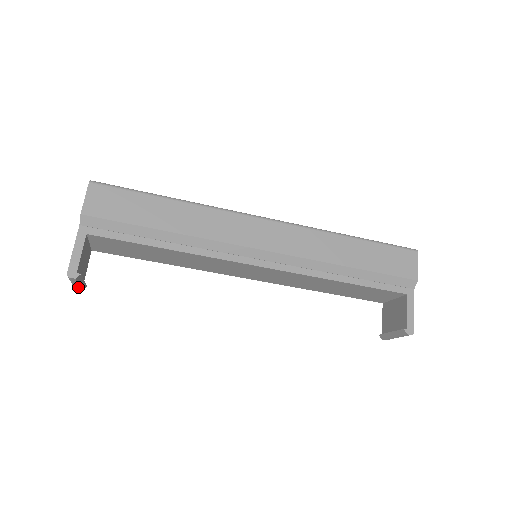
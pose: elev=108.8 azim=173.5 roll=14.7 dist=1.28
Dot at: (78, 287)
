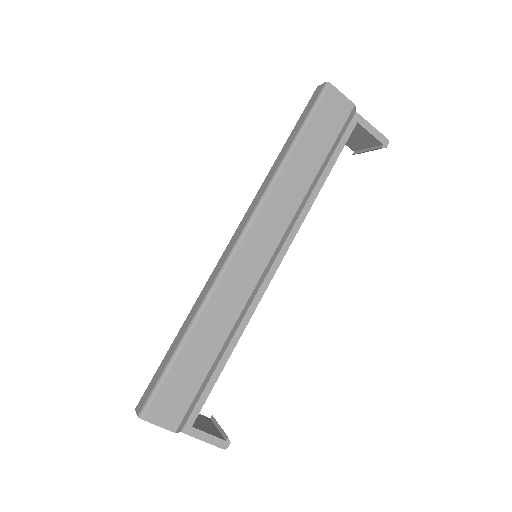
Dot at: occluded
